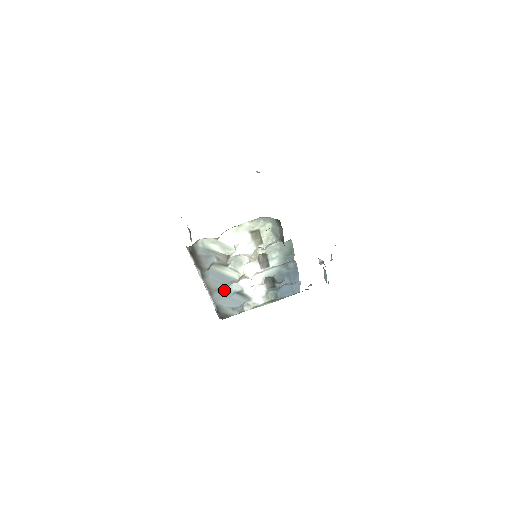
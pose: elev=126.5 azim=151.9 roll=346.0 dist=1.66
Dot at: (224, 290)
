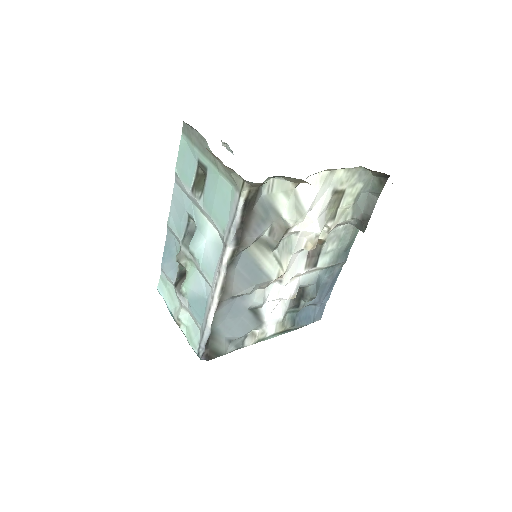
Dot at: (239, 300)
